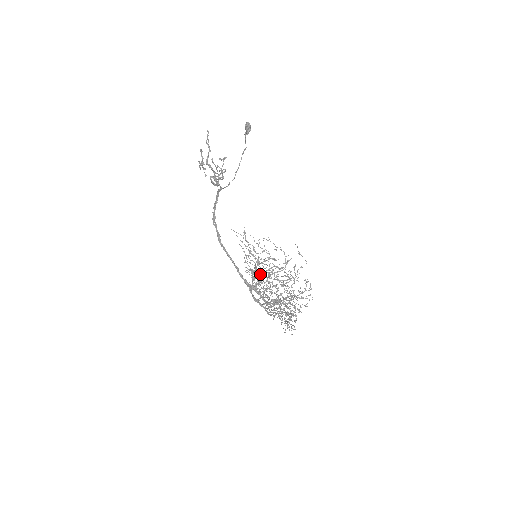
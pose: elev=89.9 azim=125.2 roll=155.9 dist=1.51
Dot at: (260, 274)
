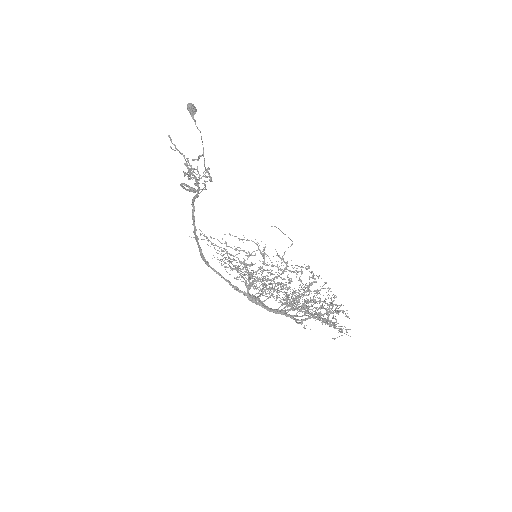
Dot at: occluded
